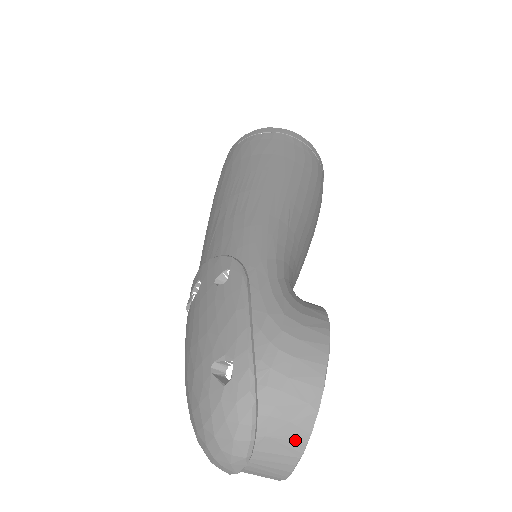
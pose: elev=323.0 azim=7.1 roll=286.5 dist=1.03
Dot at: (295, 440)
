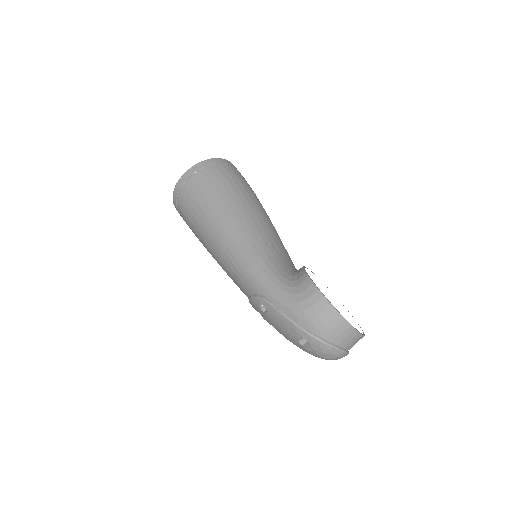
Dot at: (350, 333)
